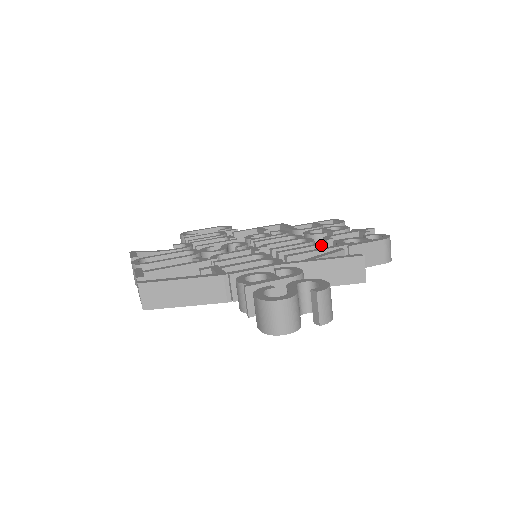
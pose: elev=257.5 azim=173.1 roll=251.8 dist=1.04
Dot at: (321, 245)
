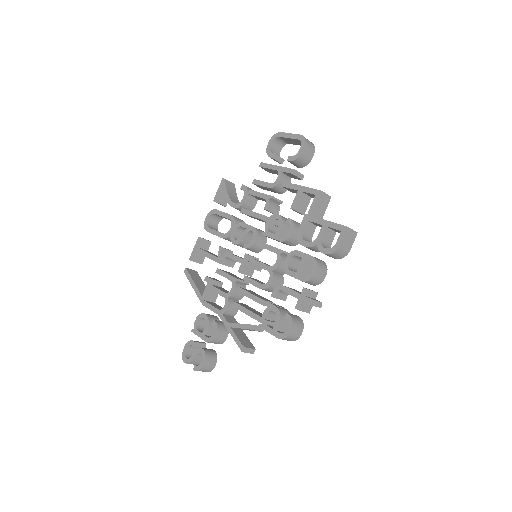
Dot at: (259, 303)
